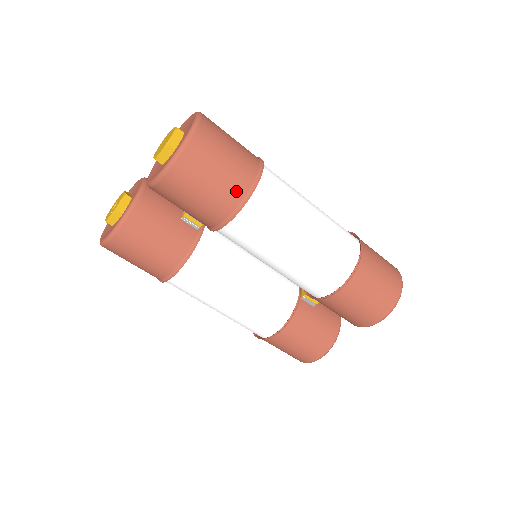
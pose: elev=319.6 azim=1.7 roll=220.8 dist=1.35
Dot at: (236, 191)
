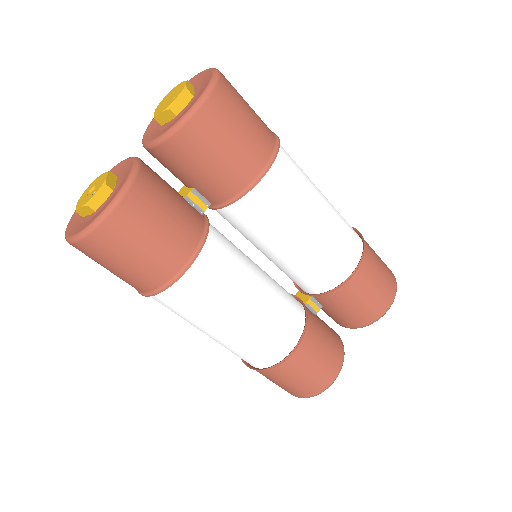
Dot at: (266, 142)
